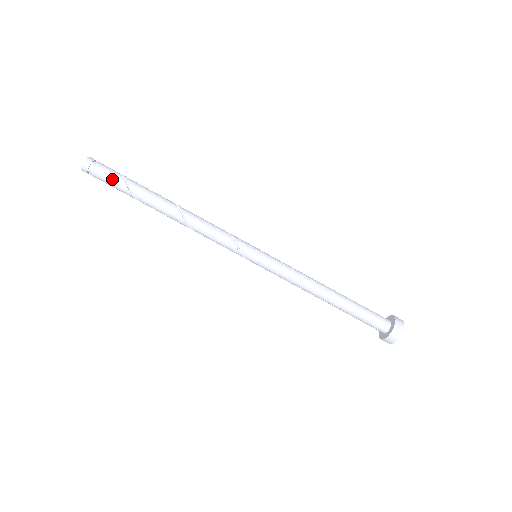
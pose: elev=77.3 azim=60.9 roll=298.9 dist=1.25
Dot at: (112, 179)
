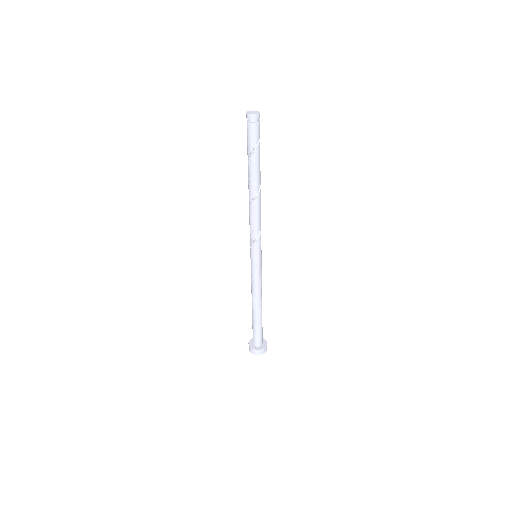
Dot at: (249, 141)
